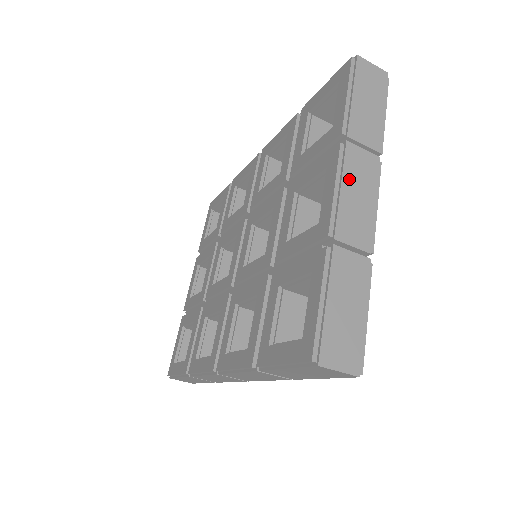
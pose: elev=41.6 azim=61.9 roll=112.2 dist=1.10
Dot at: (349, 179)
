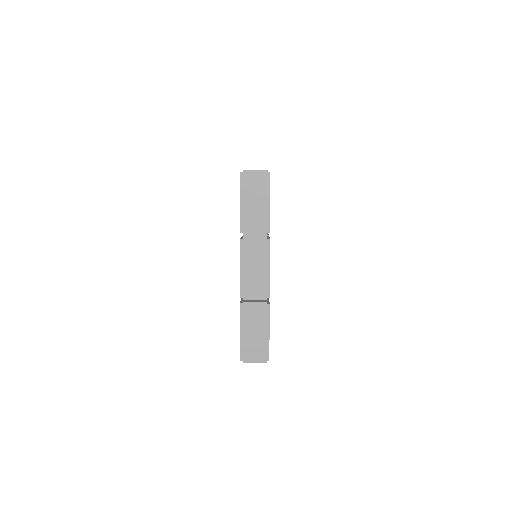
Dot at: (247, 261)
